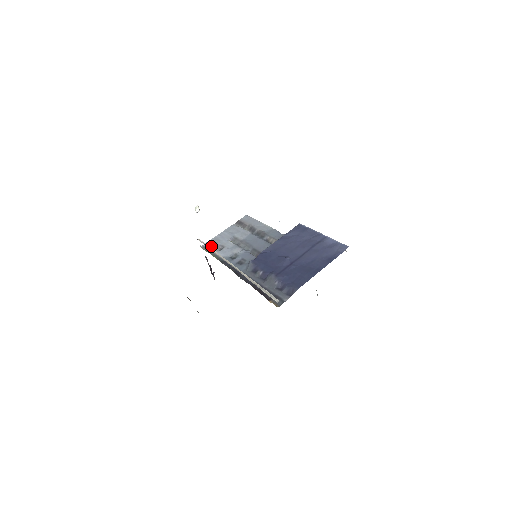
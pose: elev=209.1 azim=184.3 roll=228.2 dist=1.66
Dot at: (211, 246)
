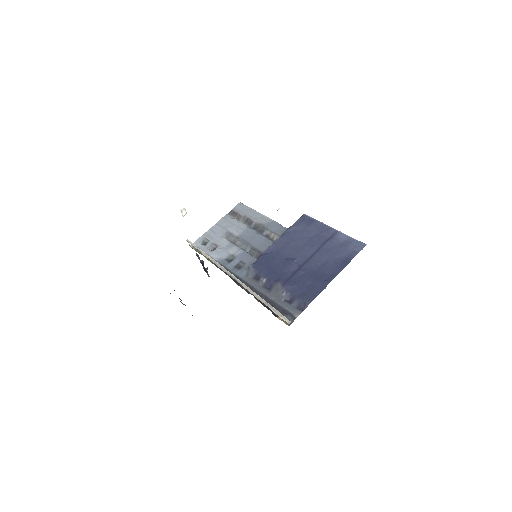
Dot at: (202, 245)
